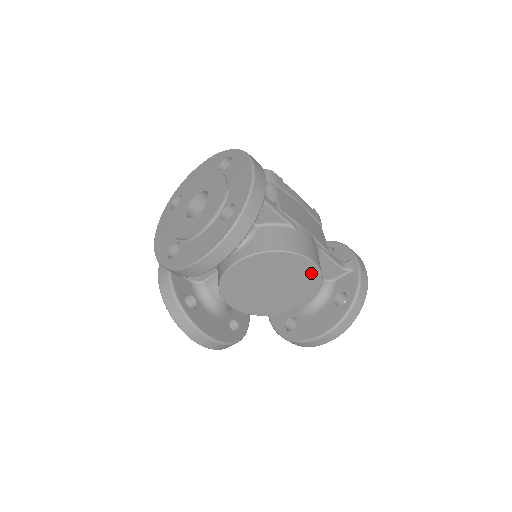
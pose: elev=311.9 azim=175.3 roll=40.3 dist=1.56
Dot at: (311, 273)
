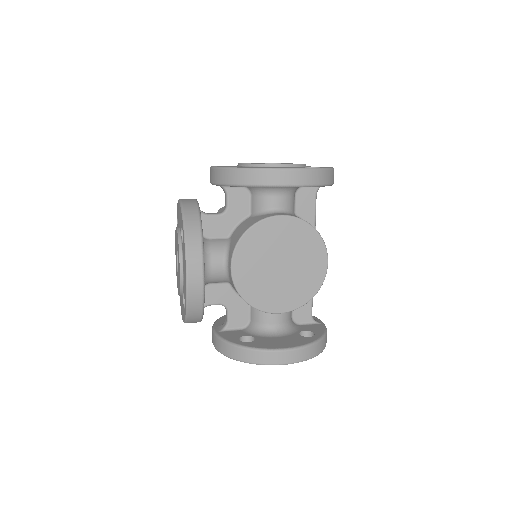
Dot at: (318, 275)
